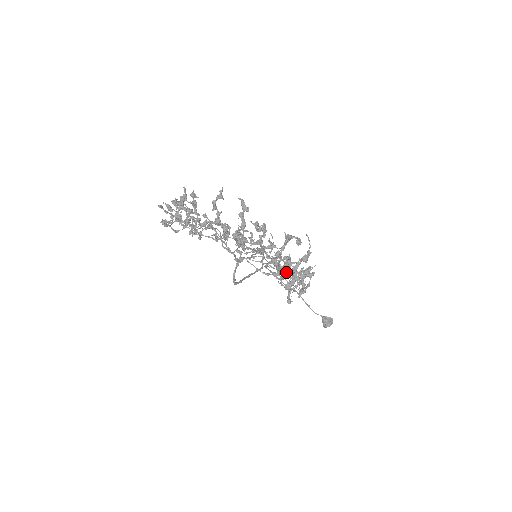
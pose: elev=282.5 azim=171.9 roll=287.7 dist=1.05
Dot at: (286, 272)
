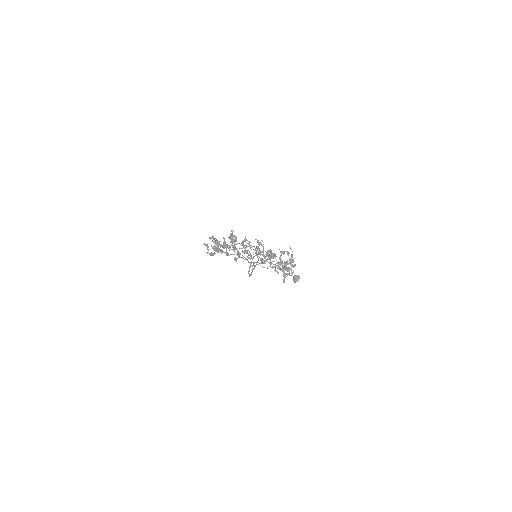
Dot at: occluded
